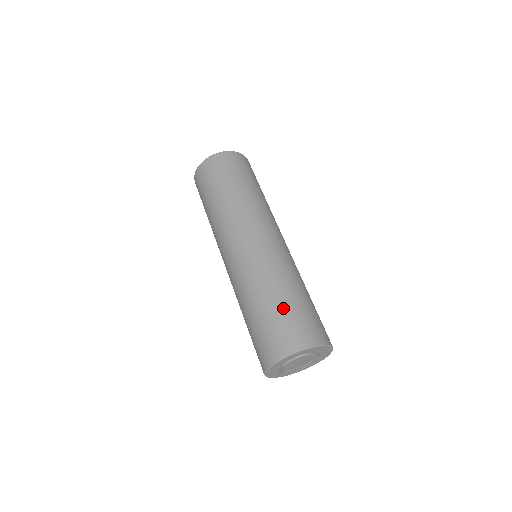
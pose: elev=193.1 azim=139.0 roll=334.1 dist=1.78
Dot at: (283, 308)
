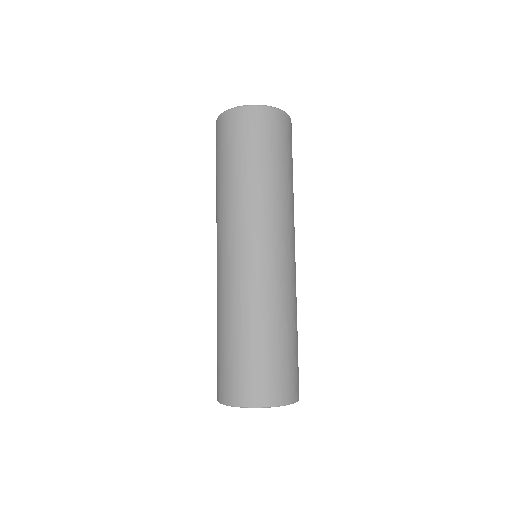
Dot at: (227, 351)
